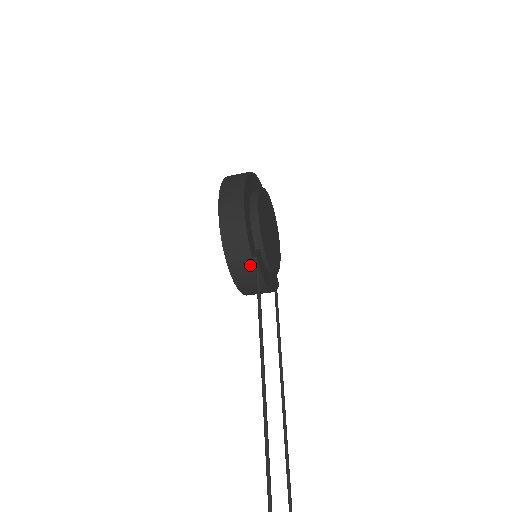
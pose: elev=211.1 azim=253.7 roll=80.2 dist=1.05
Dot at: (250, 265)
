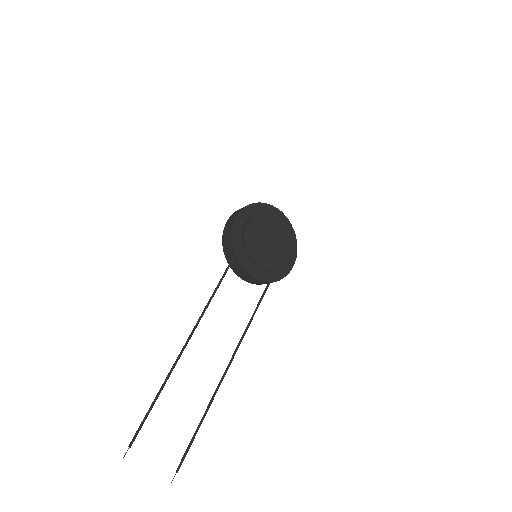
Dot at: (232, 253)
